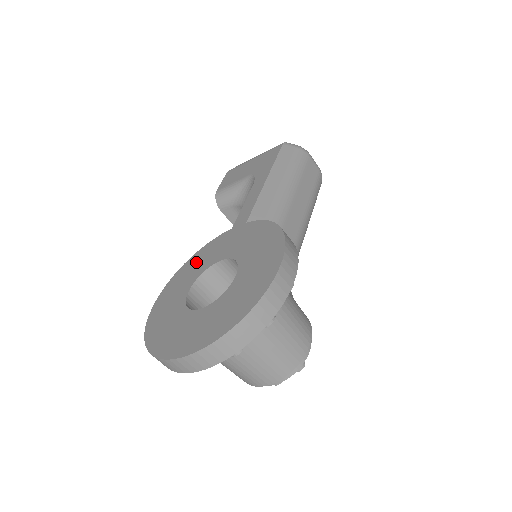
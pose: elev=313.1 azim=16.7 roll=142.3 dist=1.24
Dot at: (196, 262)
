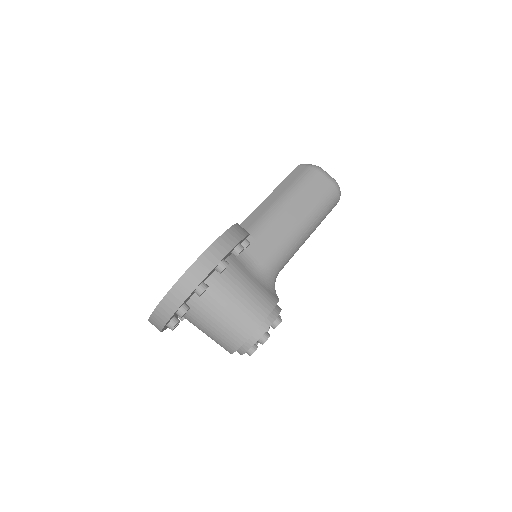
Dot at: occluded
